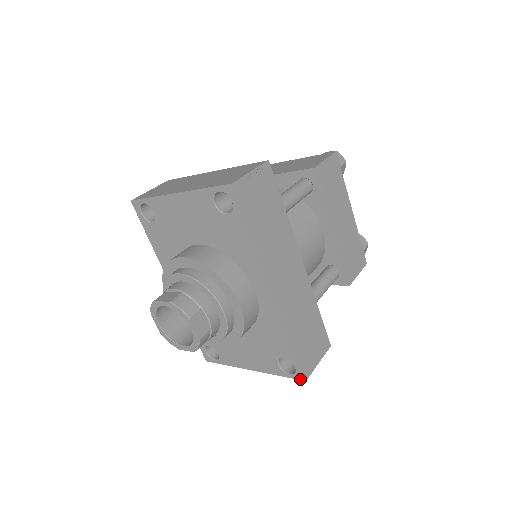
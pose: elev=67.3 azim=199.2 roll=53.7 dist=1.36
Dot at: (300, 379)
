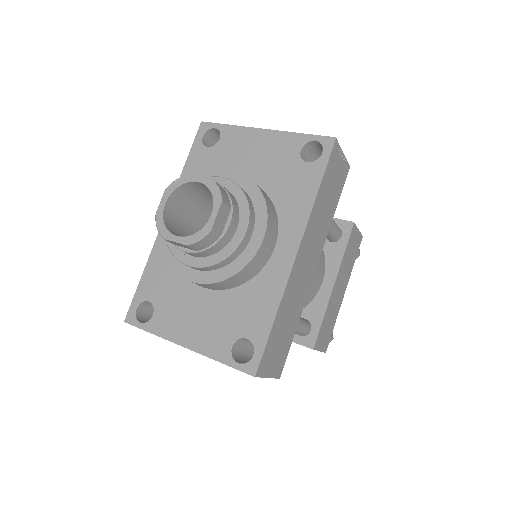
Dot at: (248, 372)
